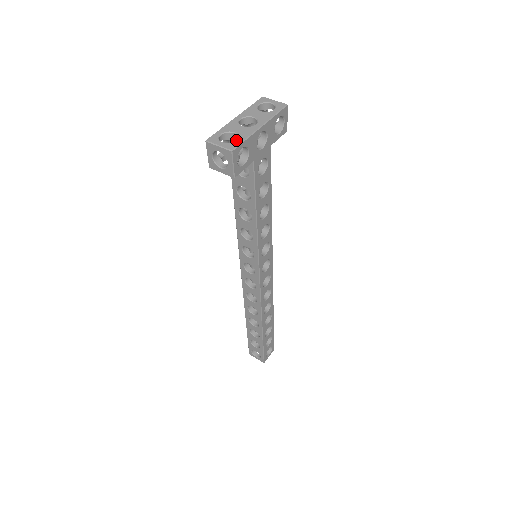
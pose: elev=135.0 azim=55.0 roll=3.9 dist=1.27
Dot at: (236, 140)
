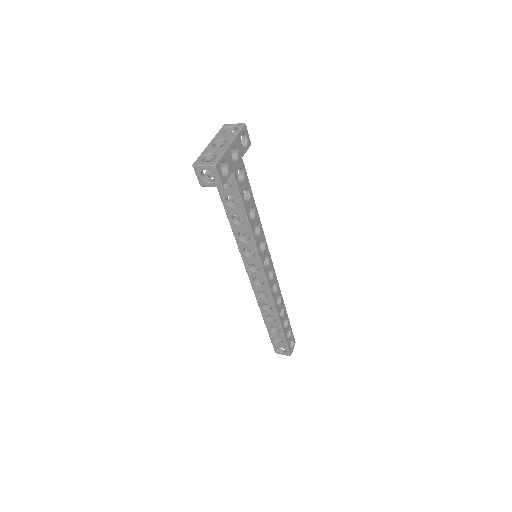
Dot at: occluded
